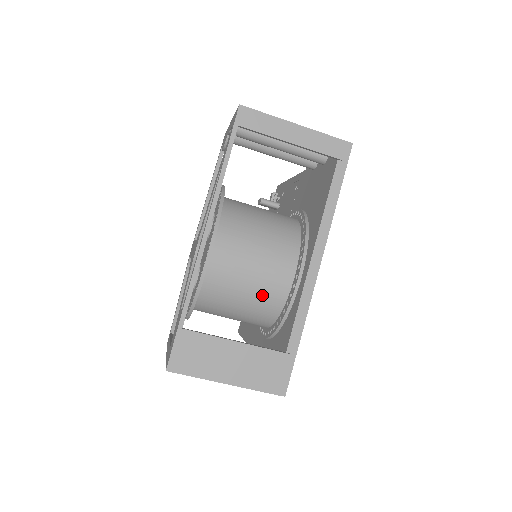
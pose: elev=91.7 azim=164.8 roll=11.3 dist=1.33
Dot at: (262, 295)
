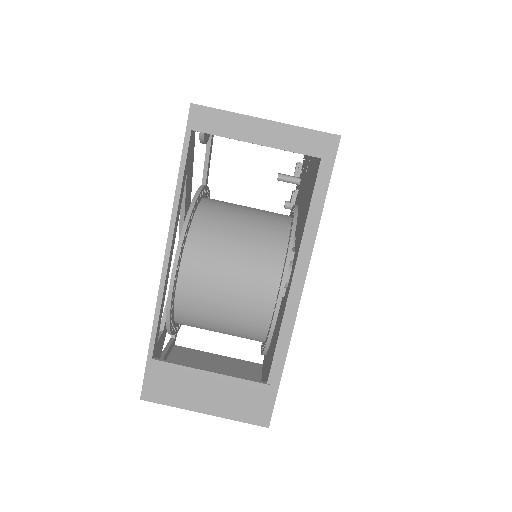
Dot at: (242, 318)
